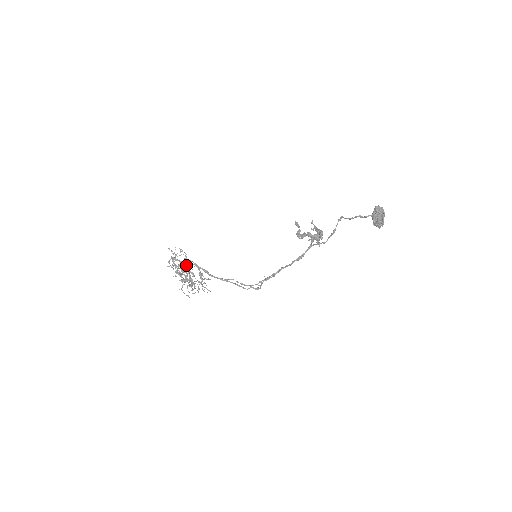
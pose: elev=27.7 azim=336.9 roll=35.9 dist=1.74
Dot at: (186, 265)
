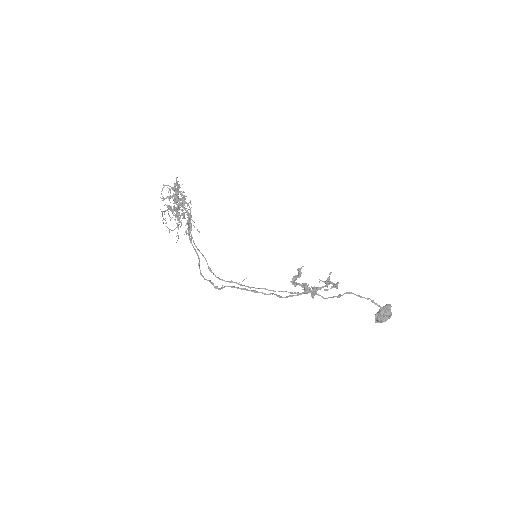
Dot at: (180, 203)
